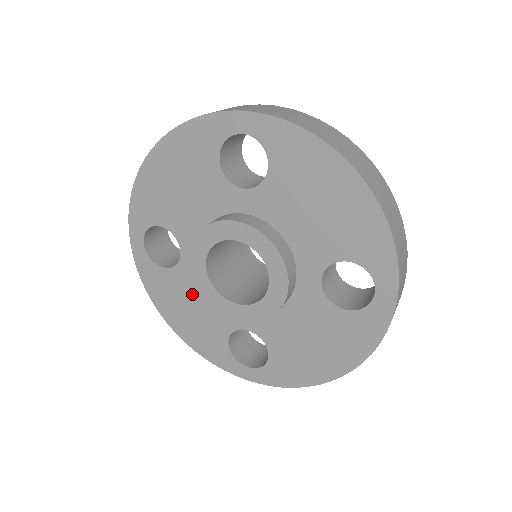
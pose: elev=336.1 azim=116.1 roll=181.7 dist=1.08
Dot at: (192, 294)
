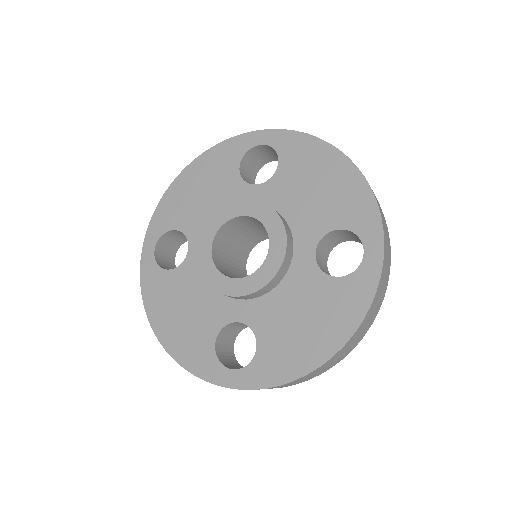
Dot at: (189, 292)
